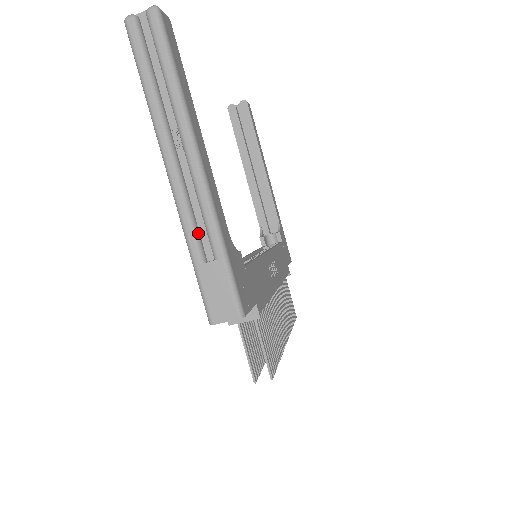
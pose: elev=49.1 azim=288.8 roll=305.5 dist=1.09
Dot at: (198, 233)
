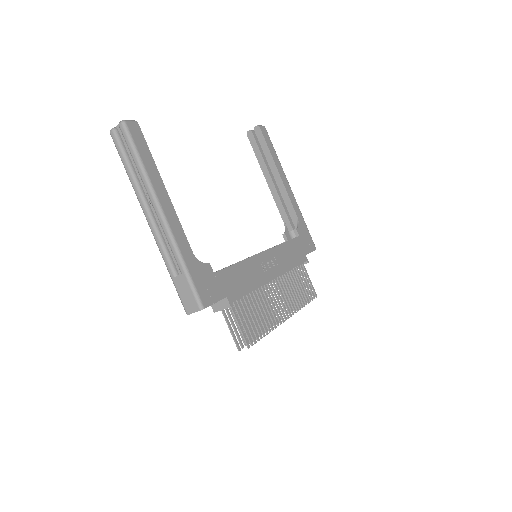
Dot at: (170, 257)
